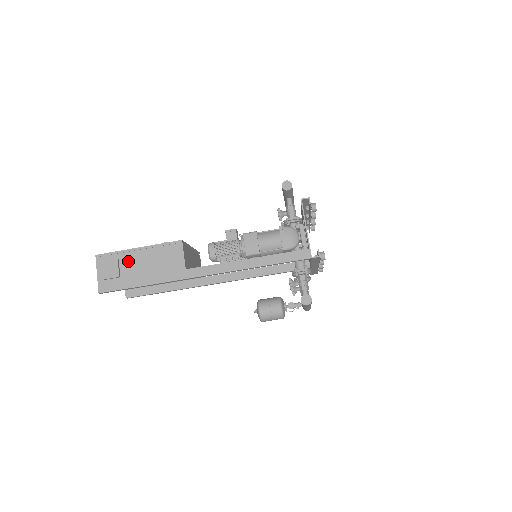
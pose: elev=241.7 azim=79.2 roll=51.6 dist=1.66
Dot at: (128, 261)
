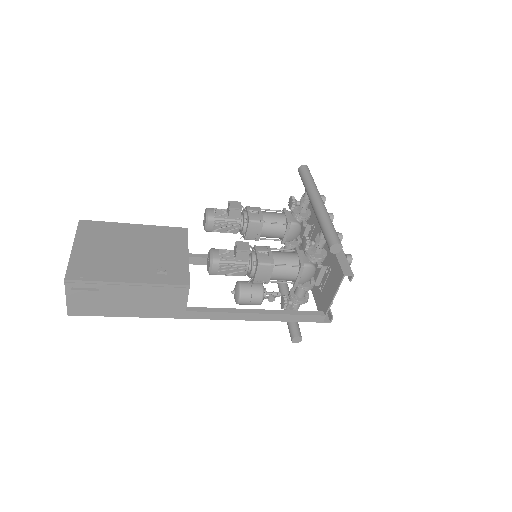
Dot at: (112, 293)
